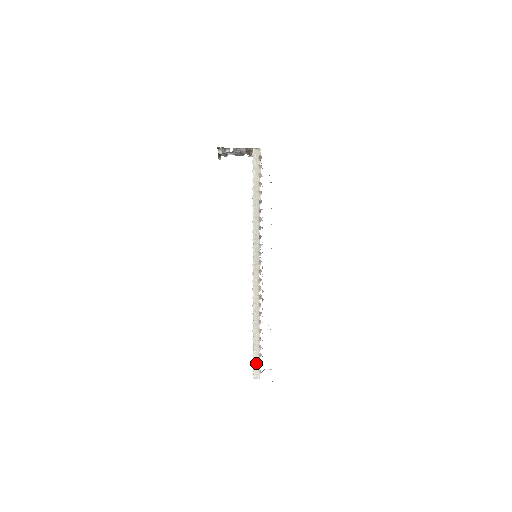
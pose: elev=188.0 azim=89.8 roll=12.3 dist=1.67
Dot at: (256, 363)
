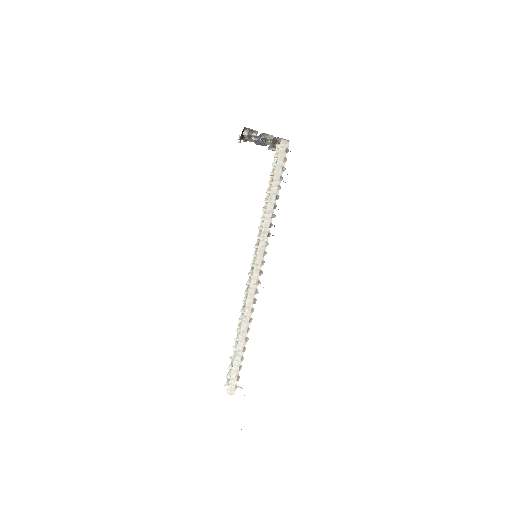
Dot at: (234, 376)
